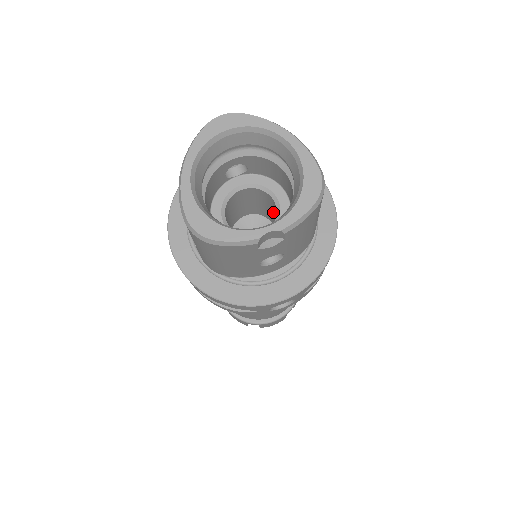
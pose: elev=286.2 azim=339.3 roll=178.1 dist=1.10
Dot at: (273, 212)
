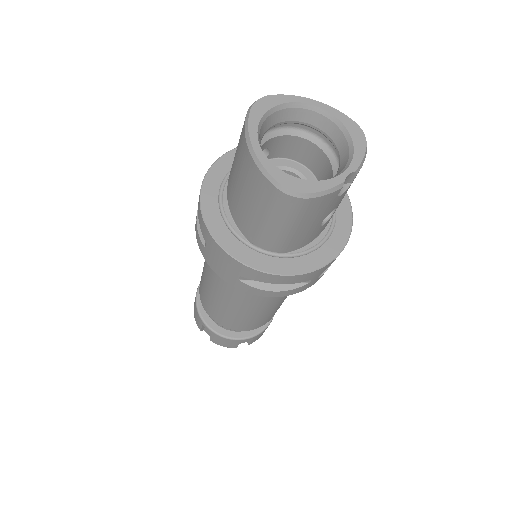
Dot at: occluded
